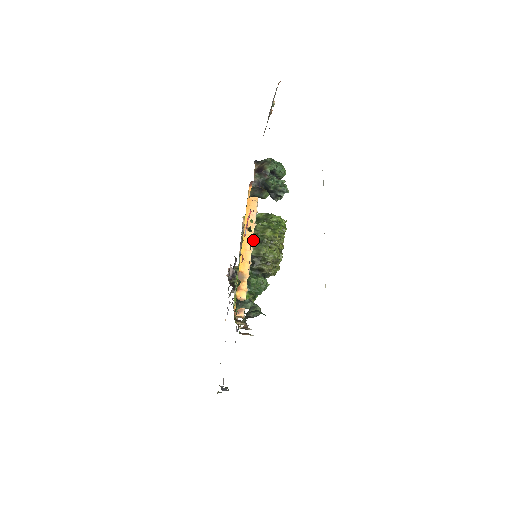
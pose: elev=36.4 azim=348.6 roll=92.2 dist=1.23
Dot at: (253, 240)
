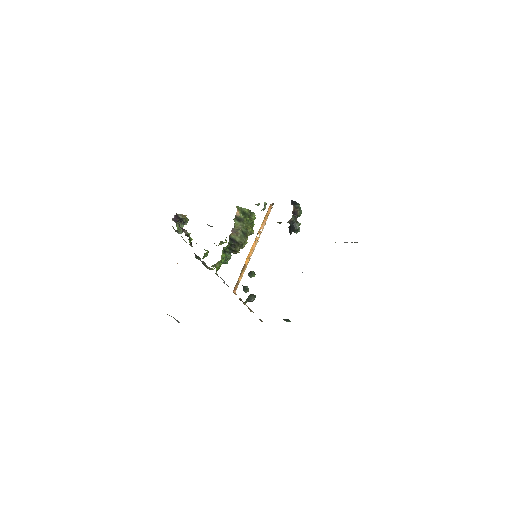
Dot at: occluded
